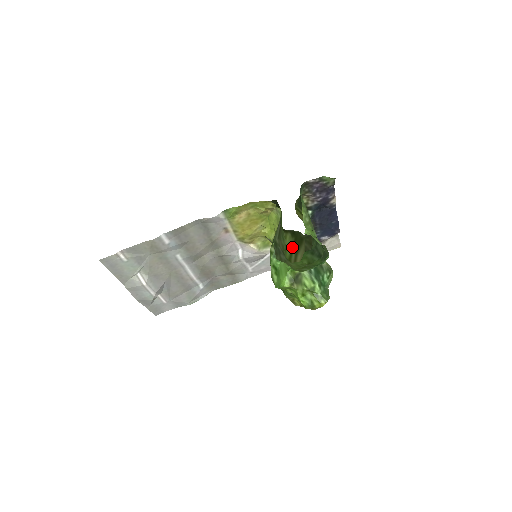
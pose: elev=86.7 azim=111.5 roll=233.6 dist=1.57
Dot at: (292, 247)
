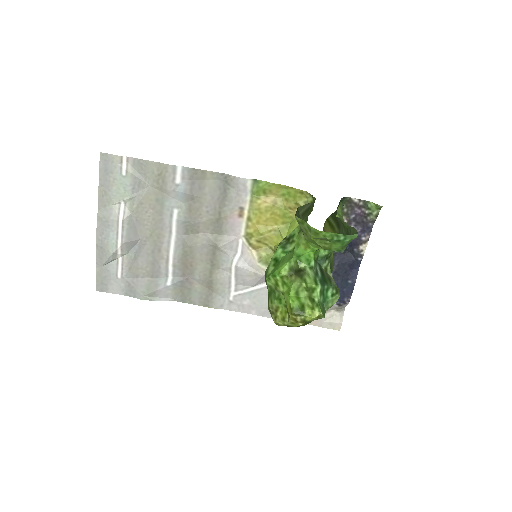
Dot at: occluded
